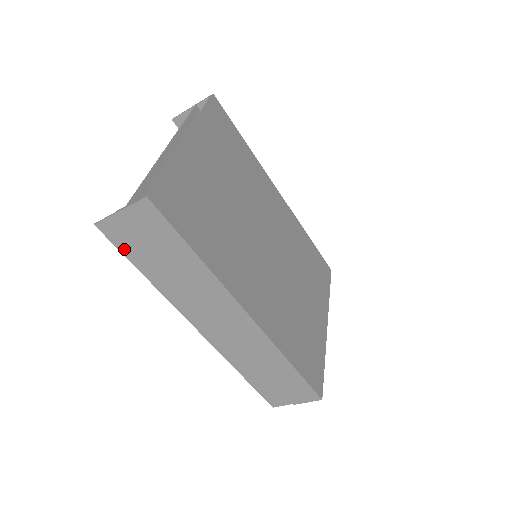
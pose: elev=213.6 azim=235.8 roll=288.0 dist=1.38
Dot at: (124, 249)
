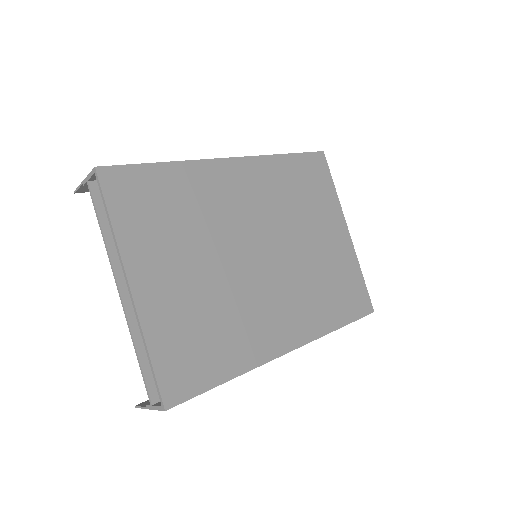
Dot at: occluded
